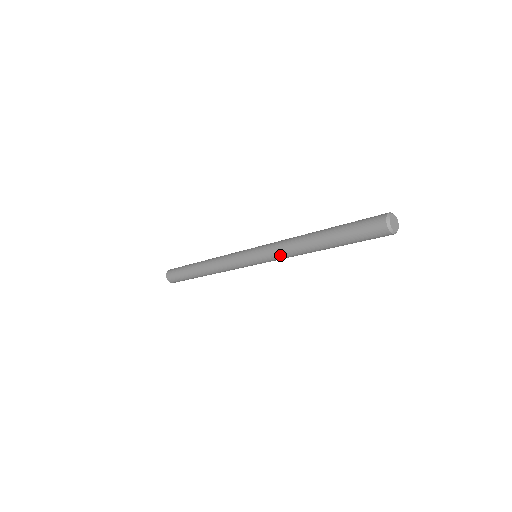
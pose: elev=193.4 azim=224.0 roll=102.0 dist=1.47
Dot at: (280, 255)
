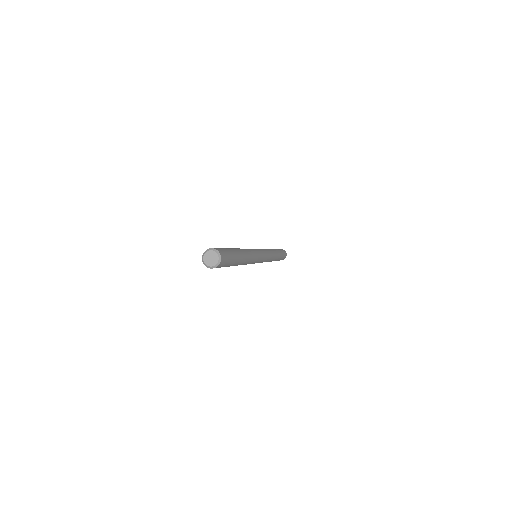
Dot at: occluded
